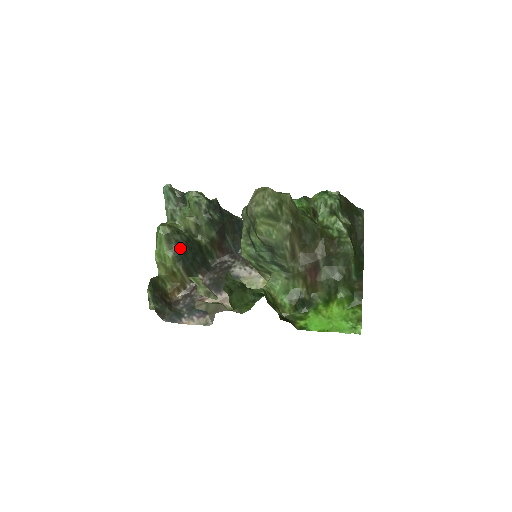
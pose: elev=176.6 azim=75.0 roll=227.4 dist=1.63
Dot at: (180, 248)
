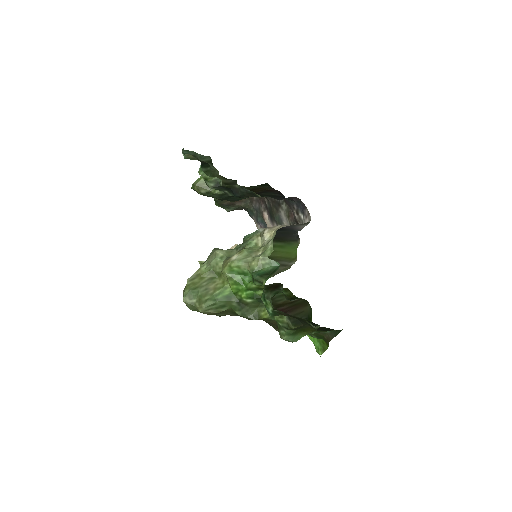
Dot at: (218, 199)
